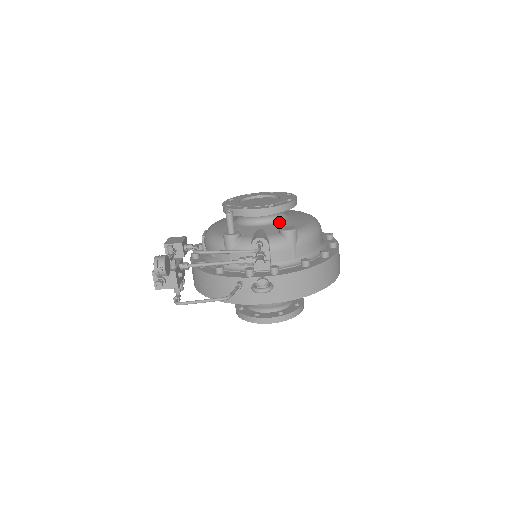
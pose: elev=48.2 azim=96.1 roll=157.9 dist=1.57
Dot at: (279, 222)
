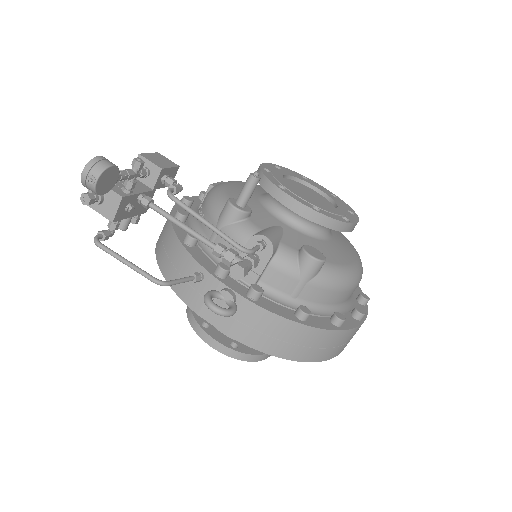
Dot at: (312, 236)
